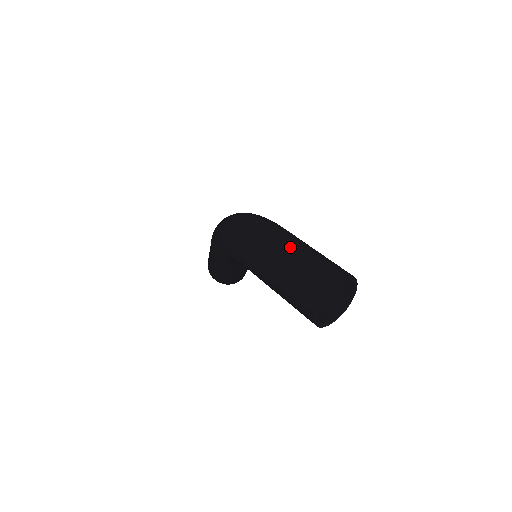
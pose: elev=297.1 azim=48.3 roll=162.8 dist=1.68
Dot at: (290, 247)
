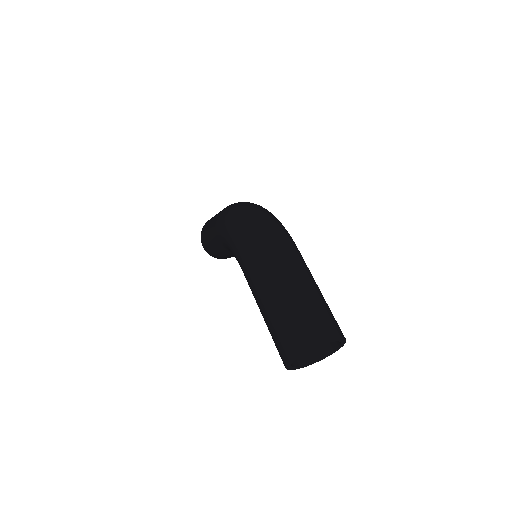
Dot at: (297, 278)
